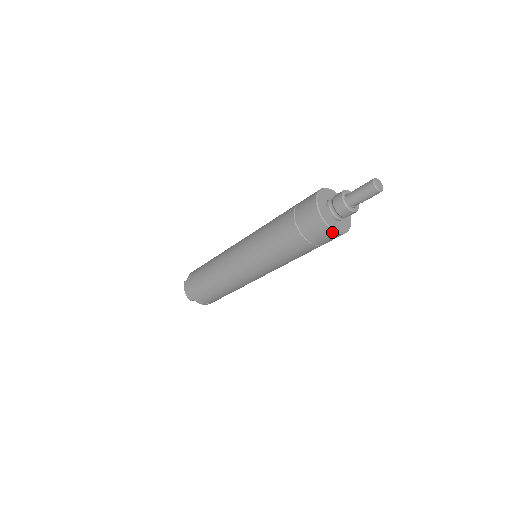
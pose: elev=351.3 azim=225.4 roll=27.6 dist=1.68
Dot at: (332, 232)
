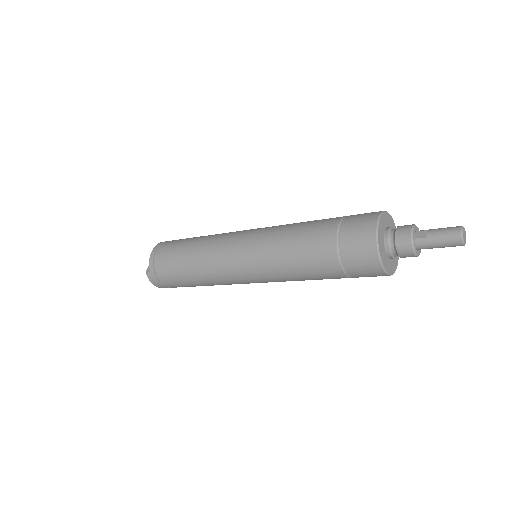
Dot at: occluded
